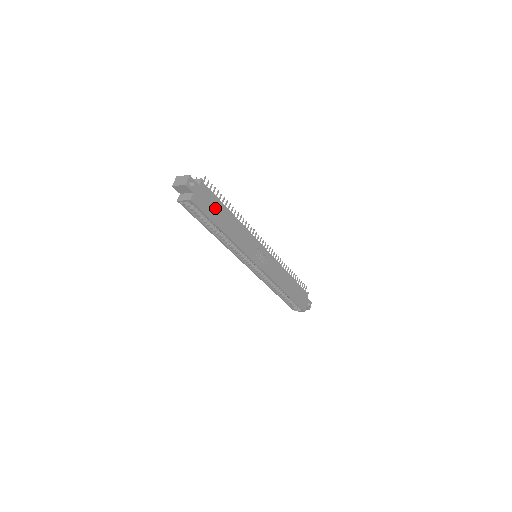
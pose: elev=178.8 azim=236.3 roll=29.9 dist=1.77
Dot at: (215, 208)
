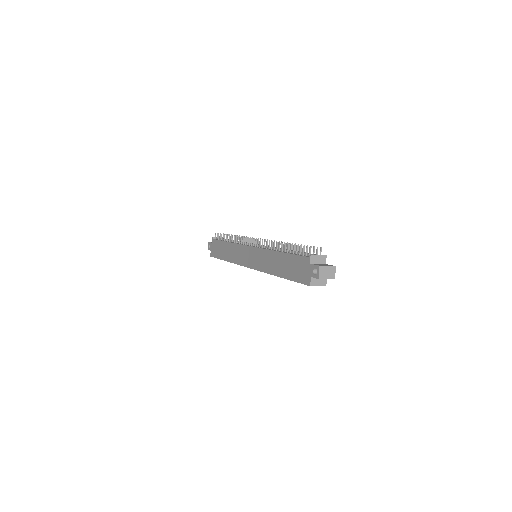
Dot at: occluded
